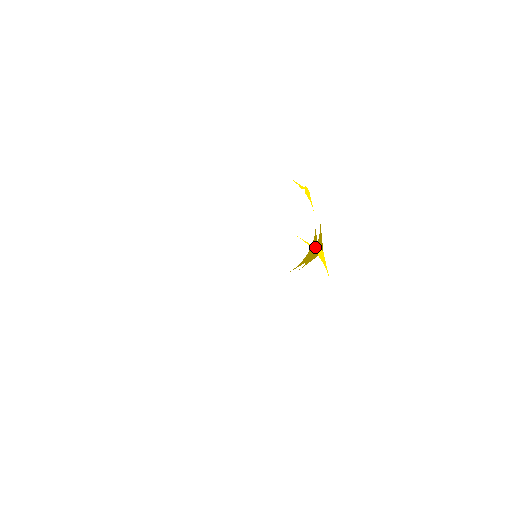
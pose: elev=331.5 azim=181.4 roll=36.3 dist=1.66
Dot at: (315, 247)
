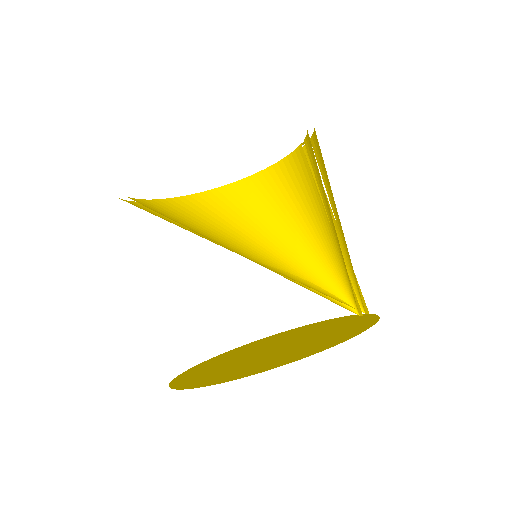
Dot at: (367, 315)
